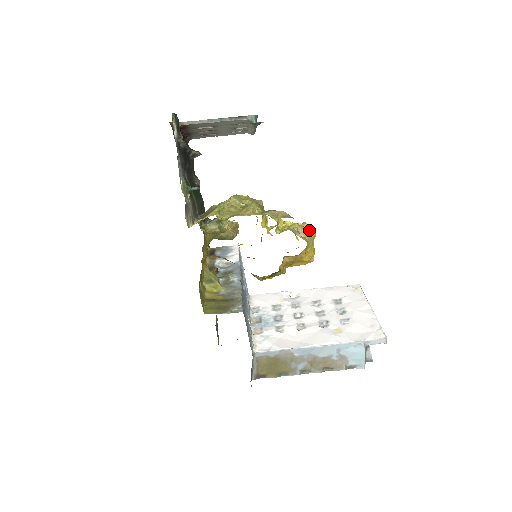
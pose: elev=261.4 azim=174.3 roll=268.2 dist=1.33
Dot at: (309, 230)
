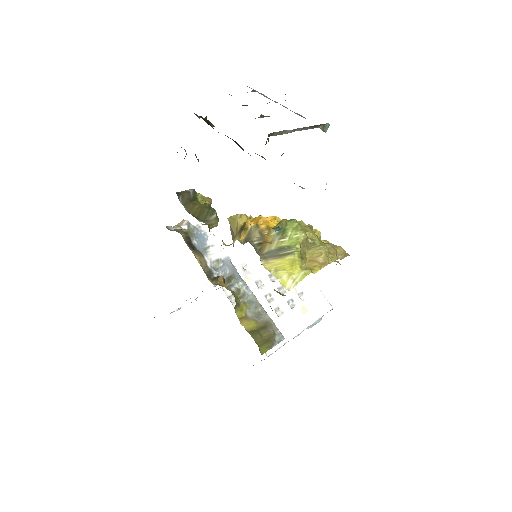
Dot at: occluded
